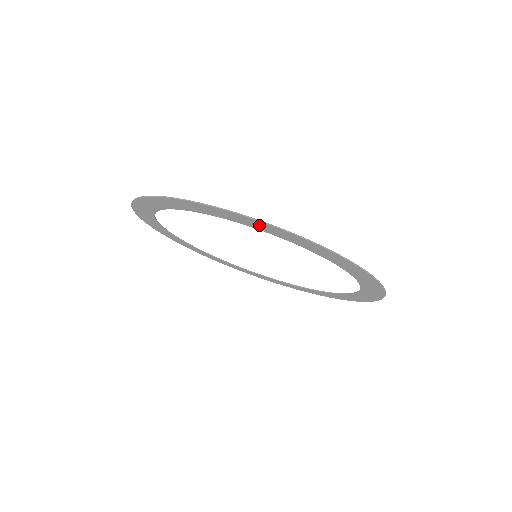
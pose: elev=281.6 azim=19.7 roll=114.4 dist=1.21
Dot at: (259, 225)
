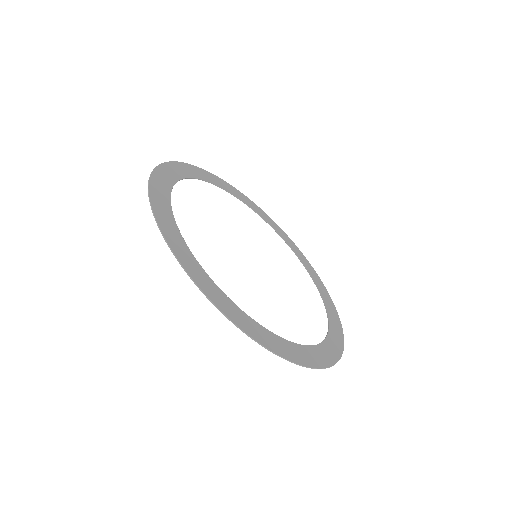
Dot at: (270, 342)
